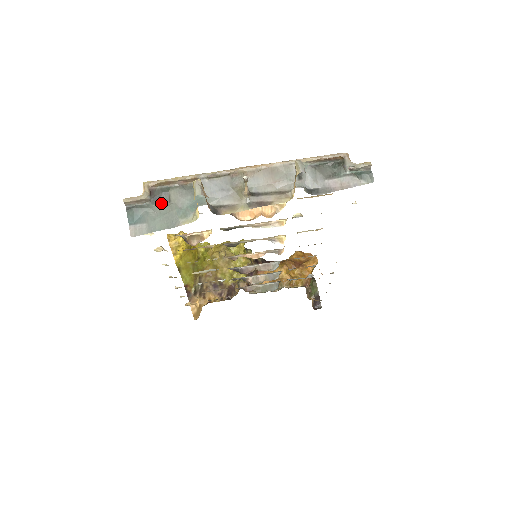
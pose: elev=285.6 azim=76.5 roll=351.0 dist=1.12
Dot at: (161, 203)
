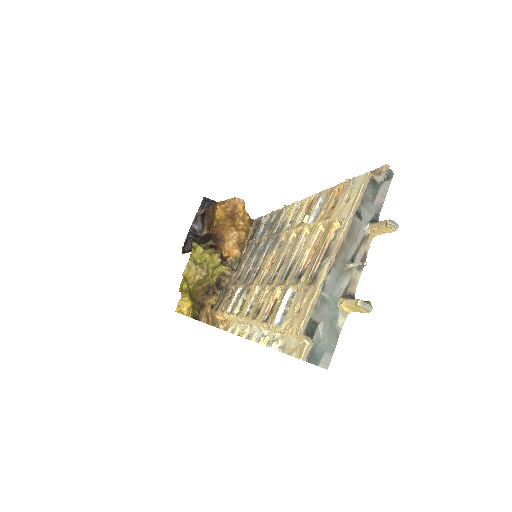
Dot at: (315, 331)
